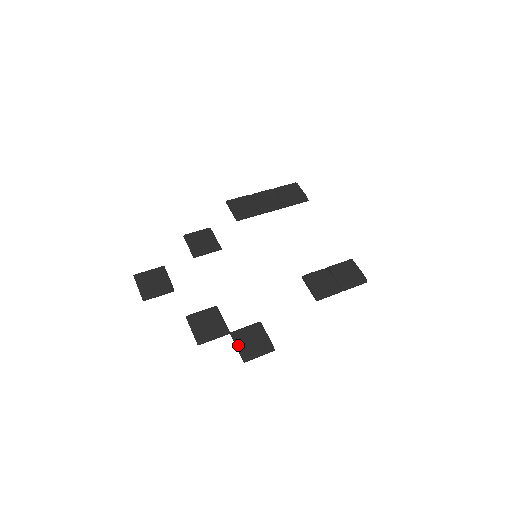
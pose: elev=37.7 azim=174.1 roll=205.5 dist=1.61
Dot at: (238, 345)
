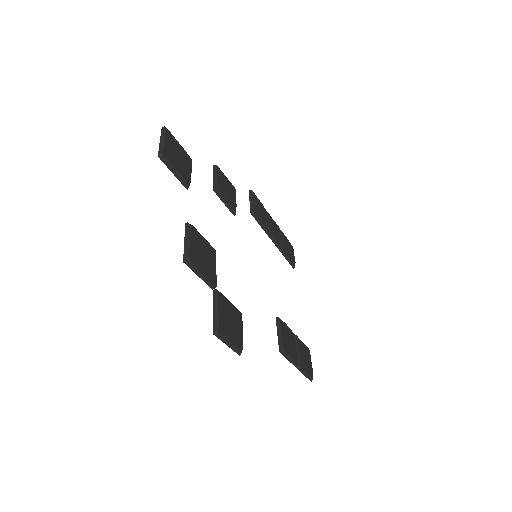
Dot at: (219, 309)
